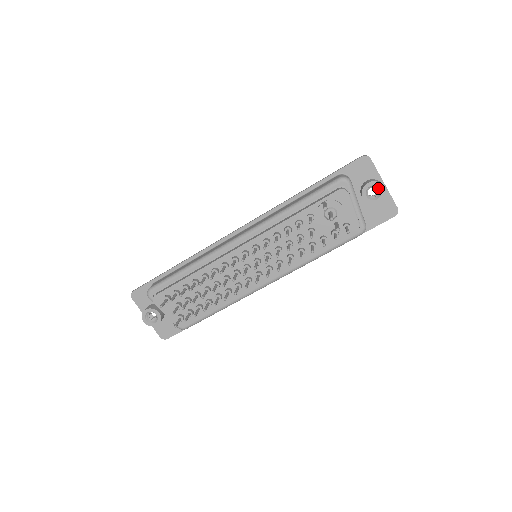
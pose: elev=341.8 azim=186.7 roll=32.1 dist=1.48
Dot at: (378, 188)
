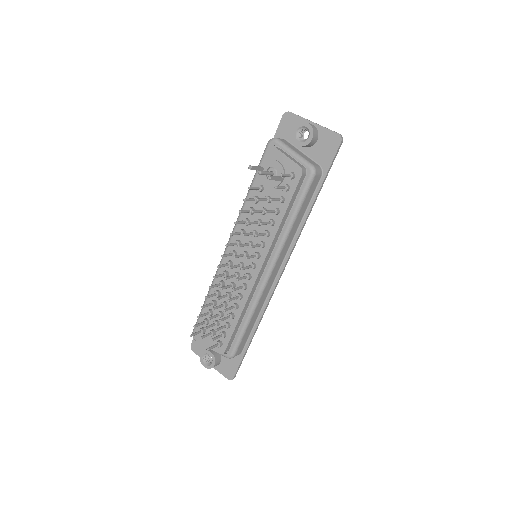
Dot at: (304, 128)
